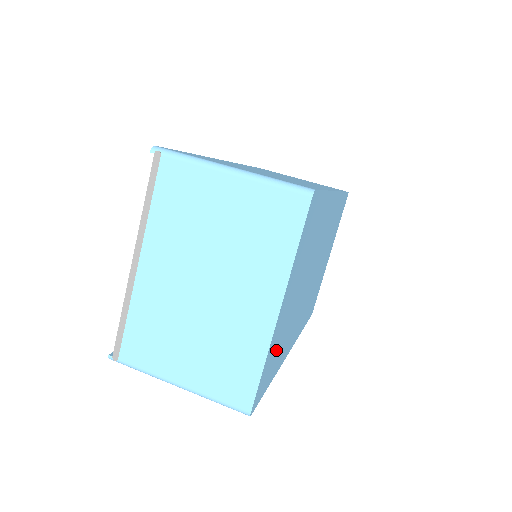
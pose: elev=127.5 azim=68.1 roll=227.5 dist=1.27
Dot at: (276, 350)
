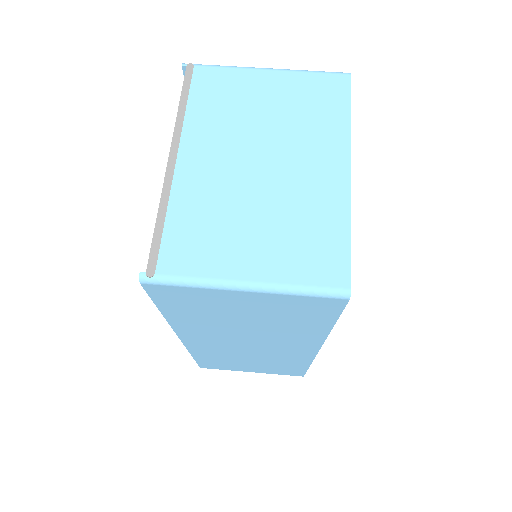
Dot at: occluded
